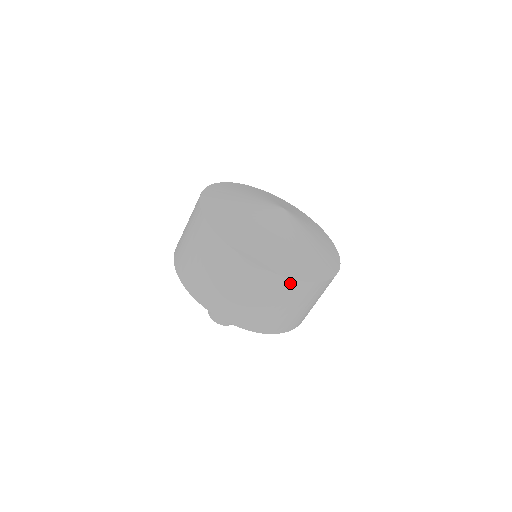
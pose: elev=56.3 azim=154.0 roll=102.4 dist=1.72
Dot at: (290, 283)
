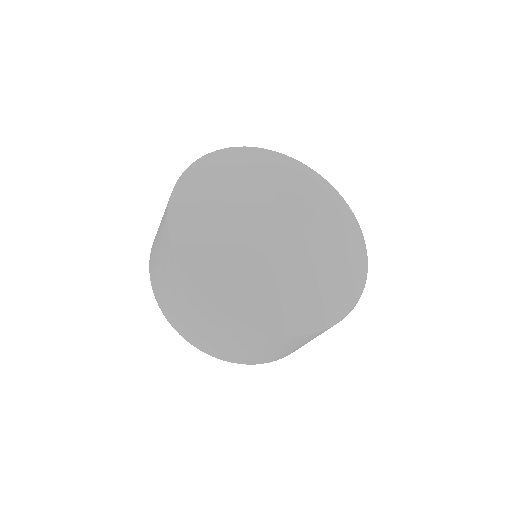
Dot at: (291, 338)
